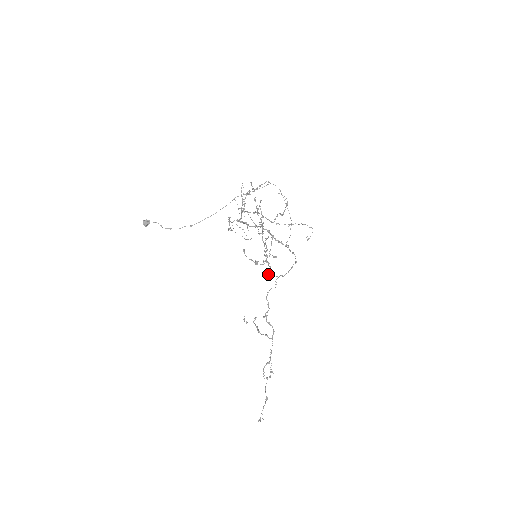
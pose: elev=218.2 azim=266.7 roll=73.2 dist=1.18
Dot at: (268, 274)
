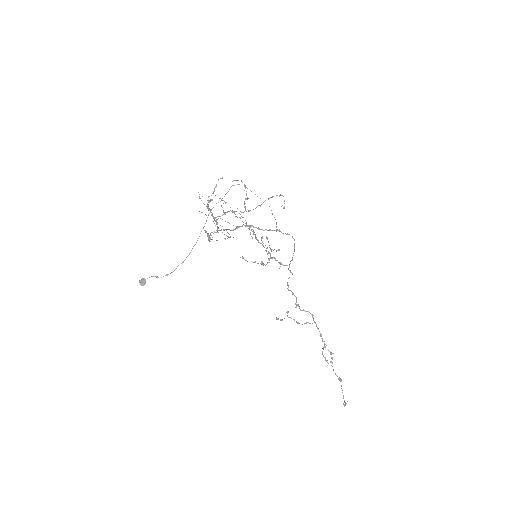
Dot at: (279, 268)
